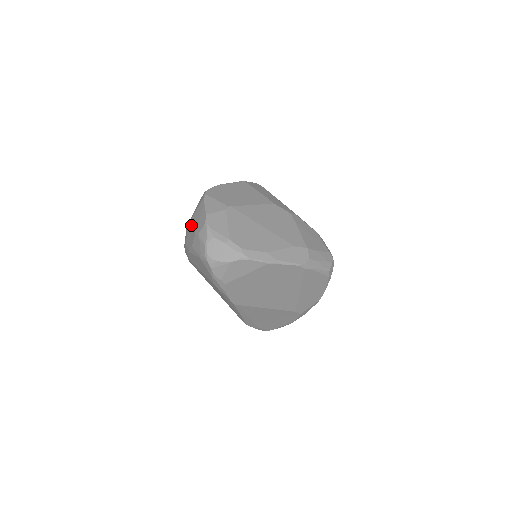
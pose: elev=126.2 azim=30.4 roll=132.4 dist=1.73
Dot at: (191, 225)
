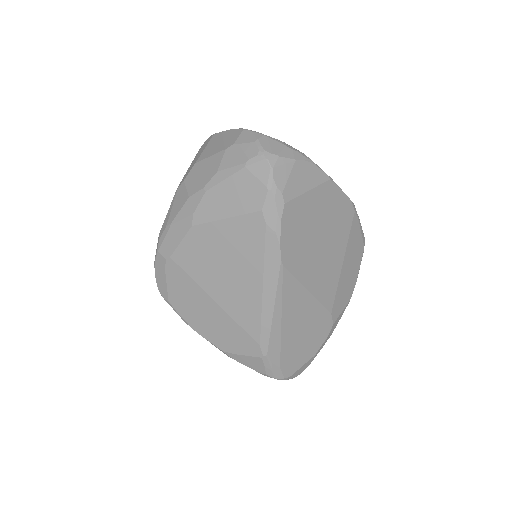
Dot at: (202, 161)
